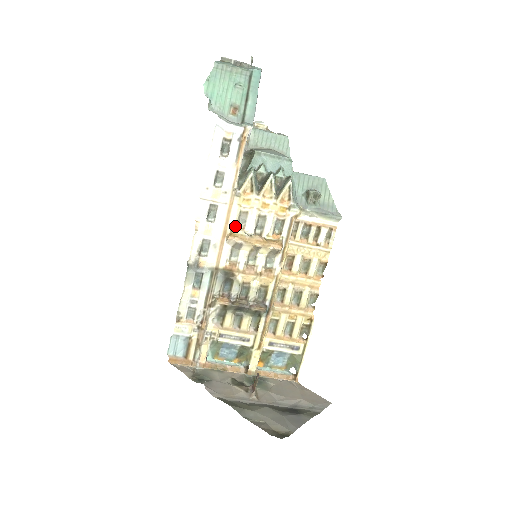
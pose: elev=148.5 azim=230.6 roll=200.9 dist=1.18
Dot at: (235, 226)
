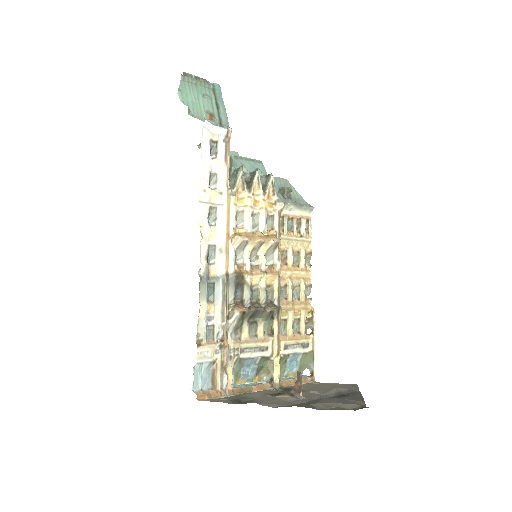
Dot at: (235, 226)
